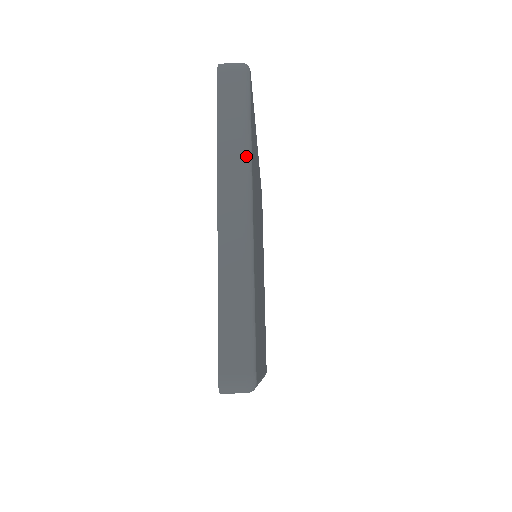
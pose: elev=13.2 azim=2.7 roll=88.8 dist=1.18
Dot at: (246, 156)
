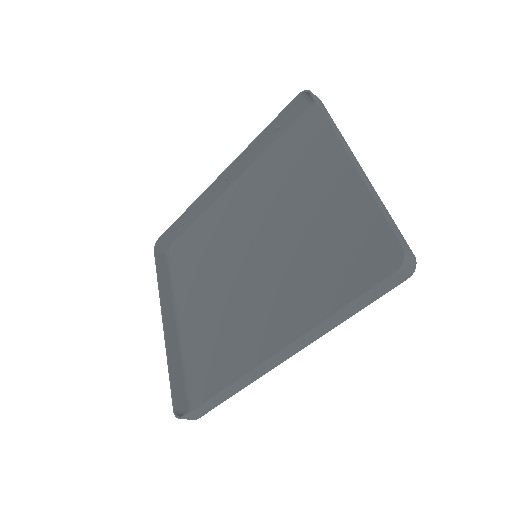
Dot at: (345, 141)
